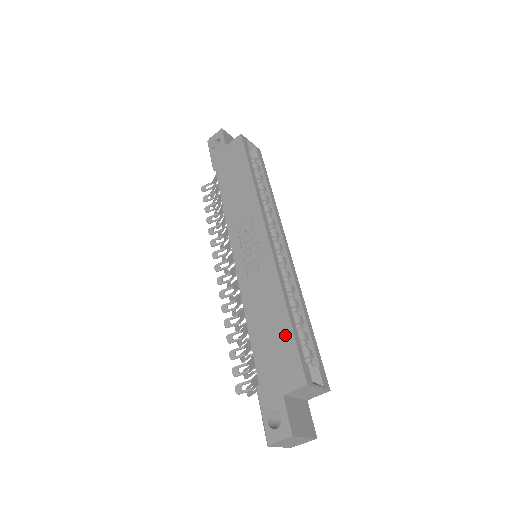
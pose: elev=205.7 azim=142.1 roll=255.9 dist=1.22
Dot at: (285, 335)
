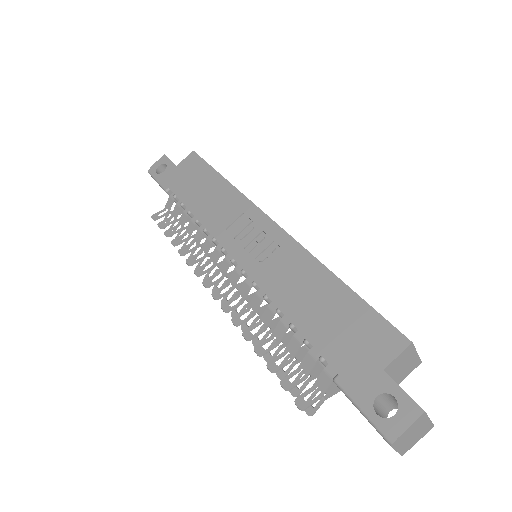
Dot at: (349, 304)
